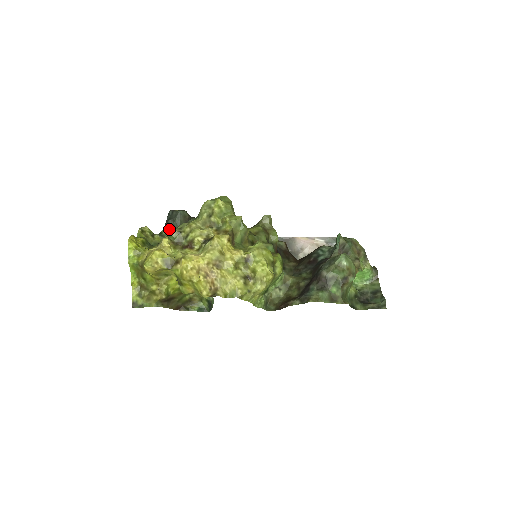
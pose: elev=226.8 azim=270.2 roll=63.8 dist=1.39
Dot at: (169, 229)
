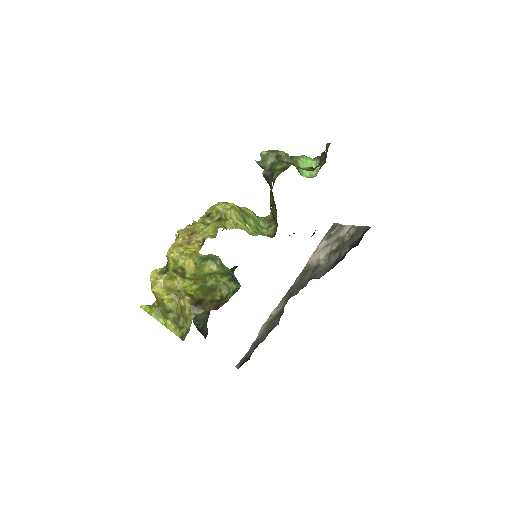
Dot at: occluded
